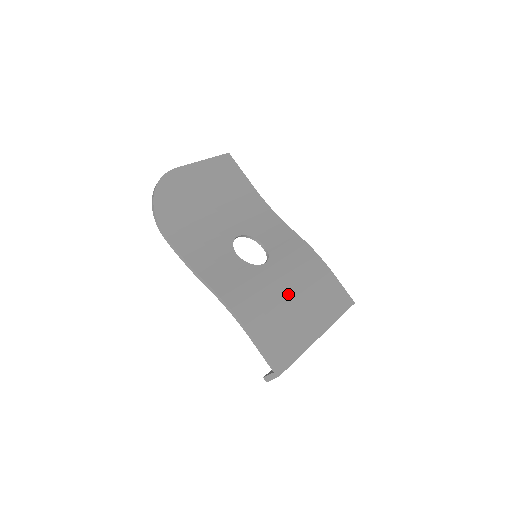
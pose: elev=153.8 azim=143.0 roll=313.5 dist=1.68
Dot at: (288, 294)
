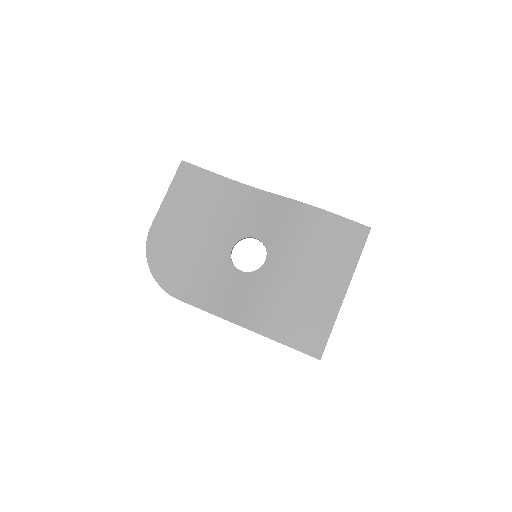
Dot at: (298, 278)
